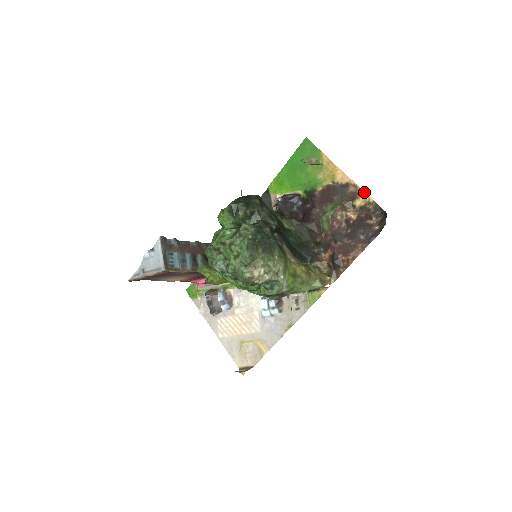
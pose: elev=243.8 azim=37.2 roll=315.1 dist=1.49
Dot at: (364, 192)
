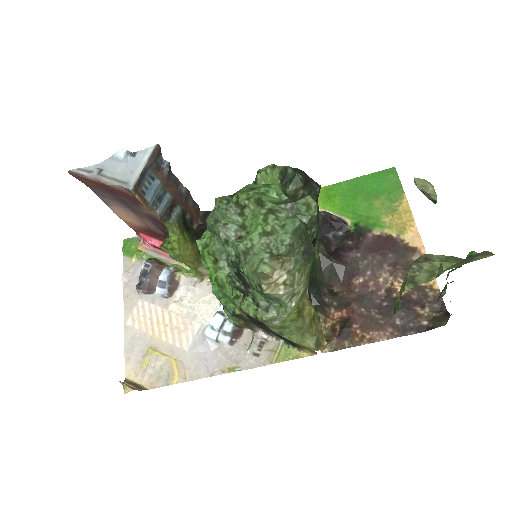
Dot at: occluded
